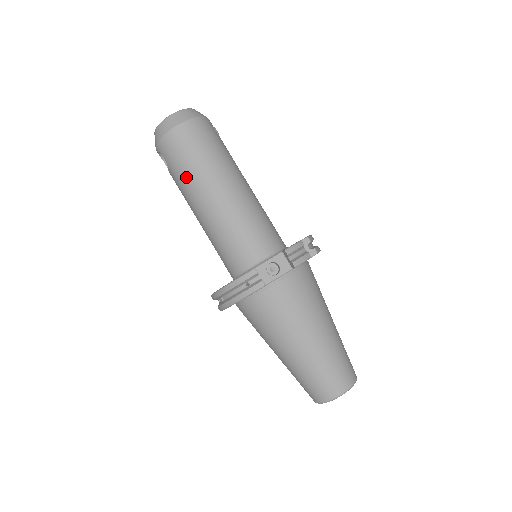
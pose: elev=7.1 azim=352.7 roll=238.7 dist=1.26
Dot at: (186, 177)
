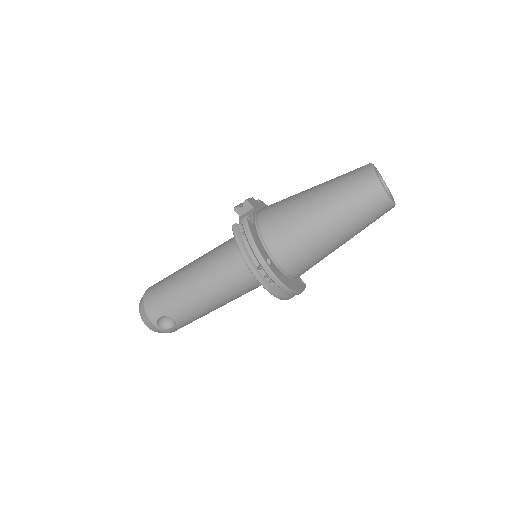
Dot at: (174, 295)
